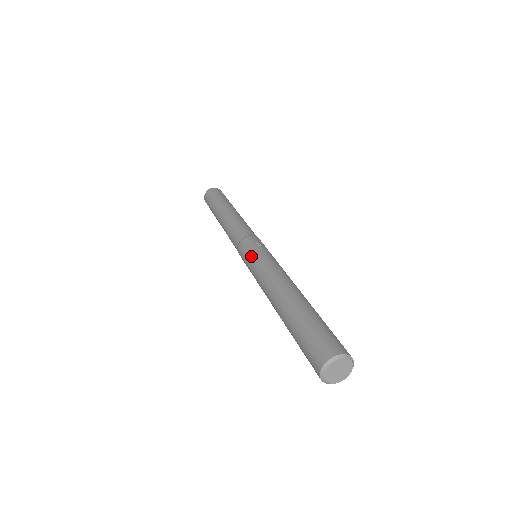
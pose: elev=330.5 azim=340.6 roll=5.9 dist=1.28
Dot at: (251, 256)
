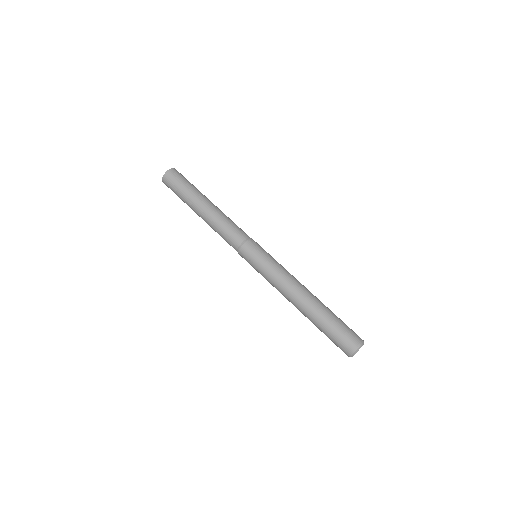
Dot at: occluded
